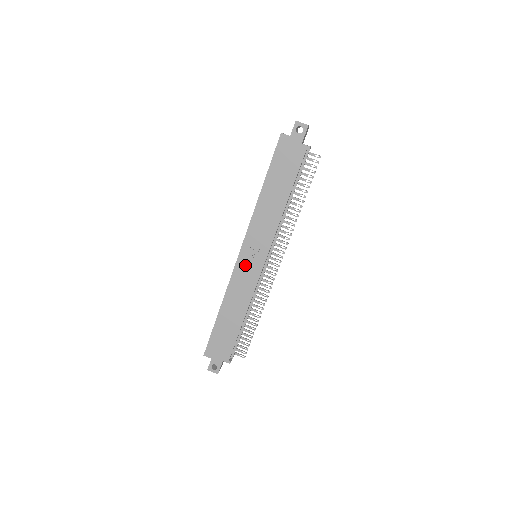
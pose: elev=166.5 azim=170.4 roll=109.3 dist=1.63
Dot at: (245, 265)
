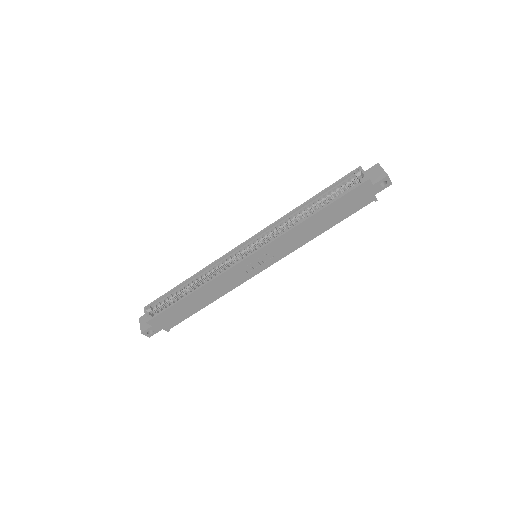
Dot at: (247, 266)
